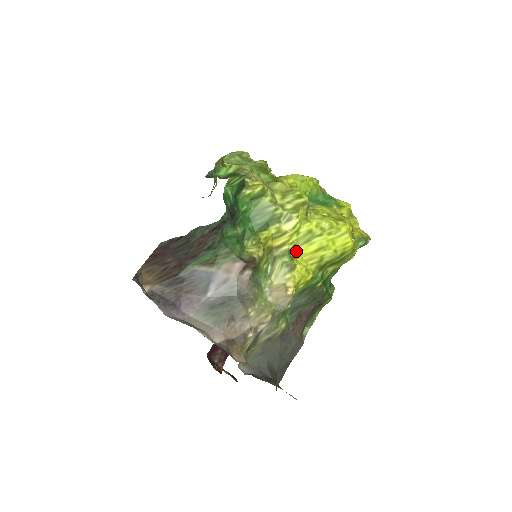
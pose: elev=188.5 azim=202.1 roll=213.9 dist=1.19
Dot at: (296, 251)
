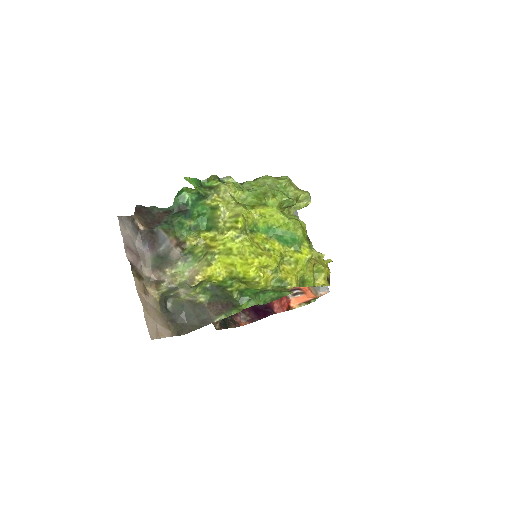
Dot at: (220, 257)
